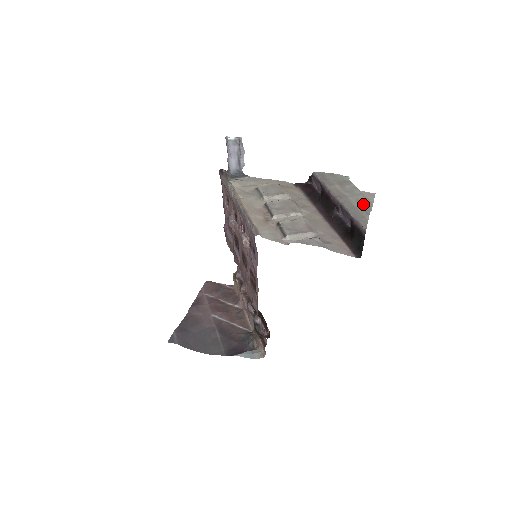
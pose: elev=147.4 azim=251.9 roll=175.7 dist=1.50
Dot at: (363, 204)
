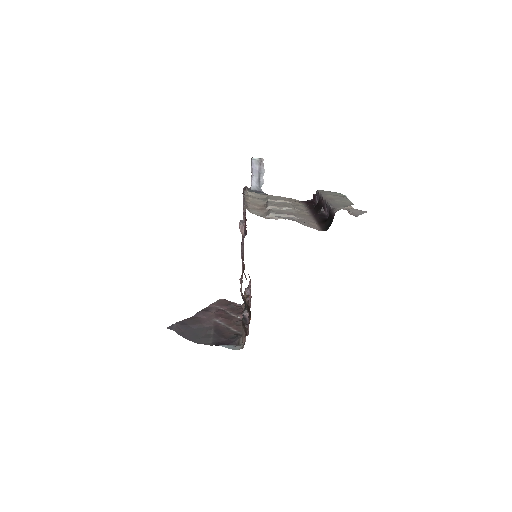
Dot at: (345, 203)
